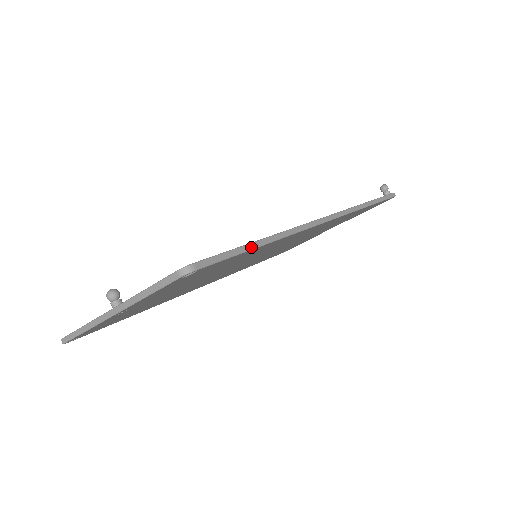
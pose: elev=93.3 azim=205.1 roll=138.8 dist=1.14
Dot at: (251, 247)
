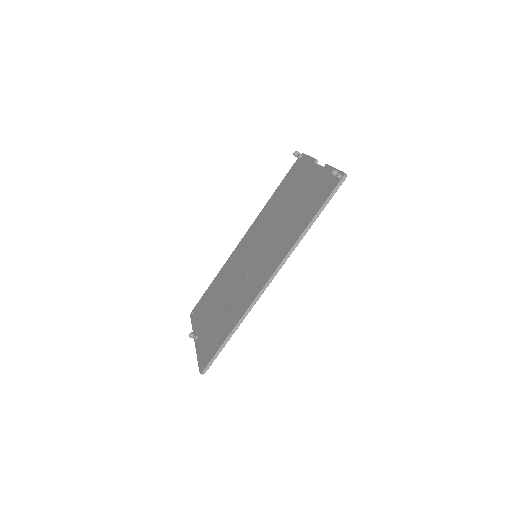
Dot at: (225, 343)
